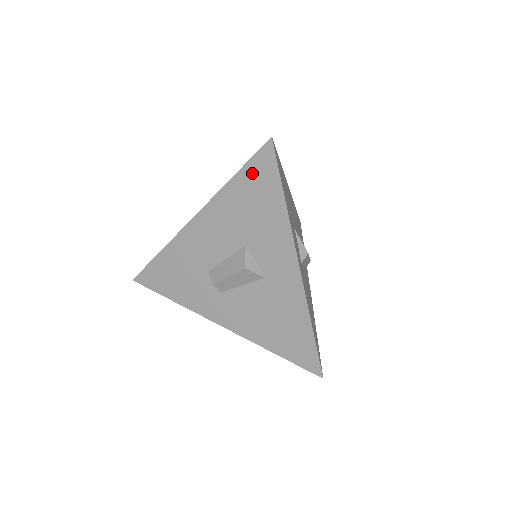
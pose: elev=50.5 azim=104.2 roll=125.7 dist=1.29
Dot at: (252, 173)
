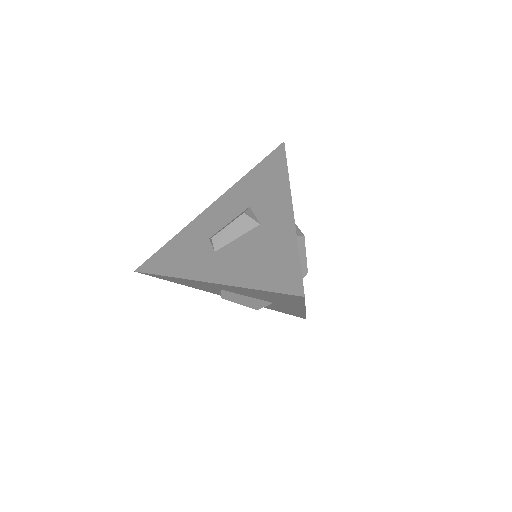
Dot at: (266, 163)
